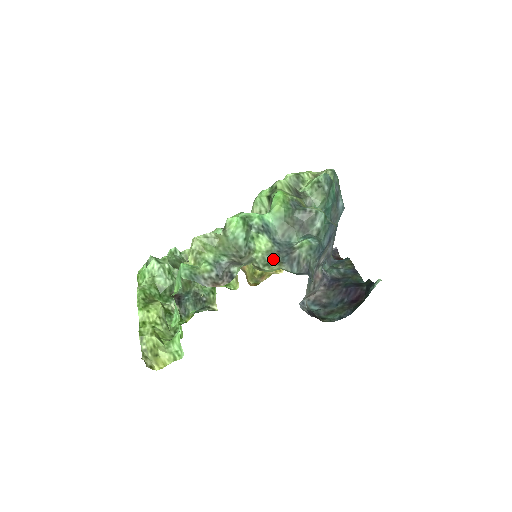
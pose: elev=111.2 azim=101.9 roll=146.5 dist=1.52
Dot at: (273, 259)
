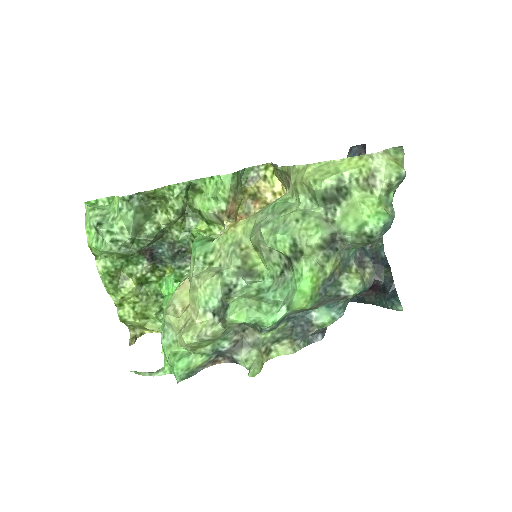
Dot at: (284, 335)
